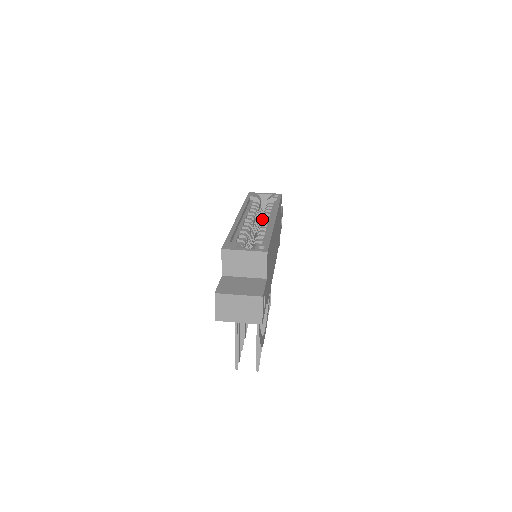
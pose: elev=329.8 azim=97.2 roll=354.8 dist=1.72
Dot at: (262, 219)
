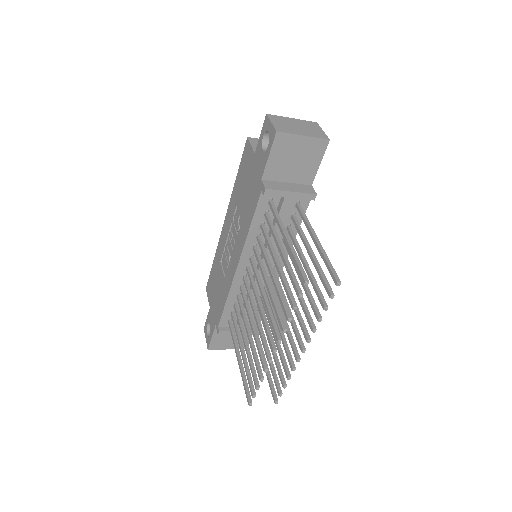
Dot at: occluded
